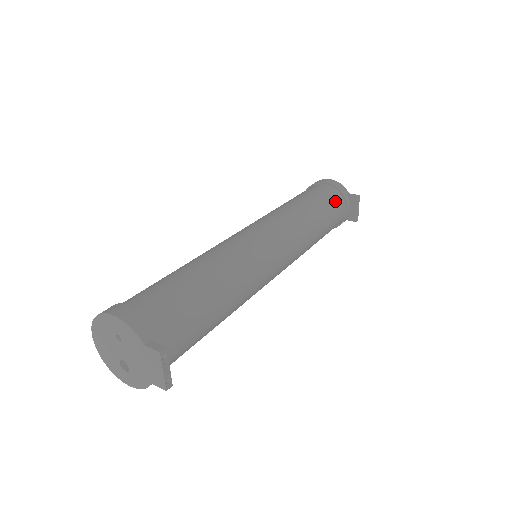
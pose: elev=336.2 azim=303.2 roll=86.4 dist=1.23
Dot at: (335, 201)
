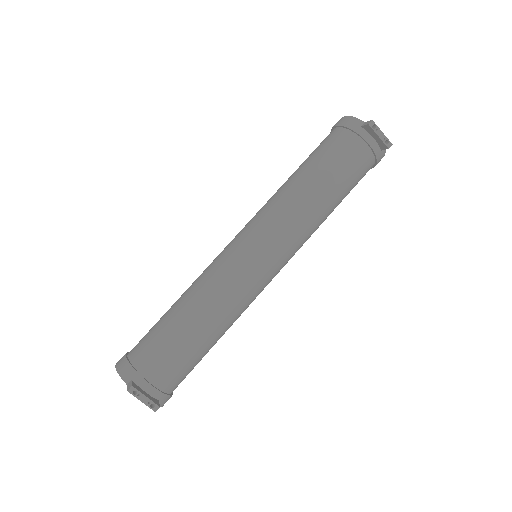
Dot at: (341, 146)
